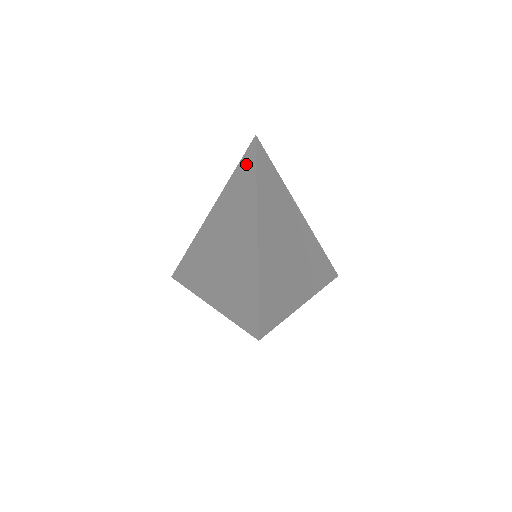
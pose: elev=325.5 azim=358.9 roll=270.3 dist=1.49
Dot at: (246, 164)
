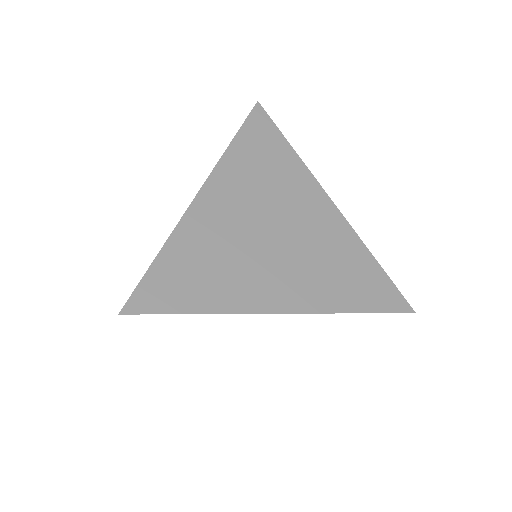
Dot at: occluded
